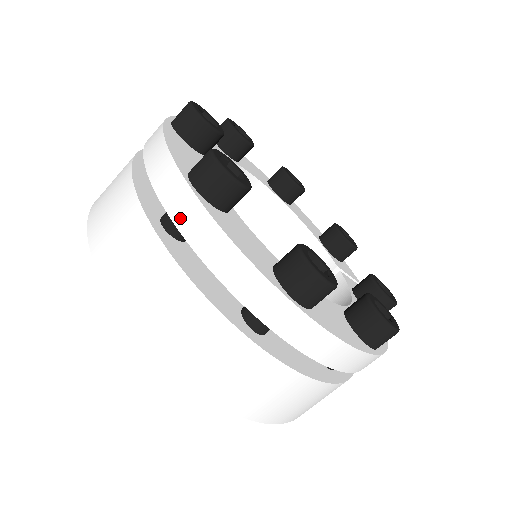
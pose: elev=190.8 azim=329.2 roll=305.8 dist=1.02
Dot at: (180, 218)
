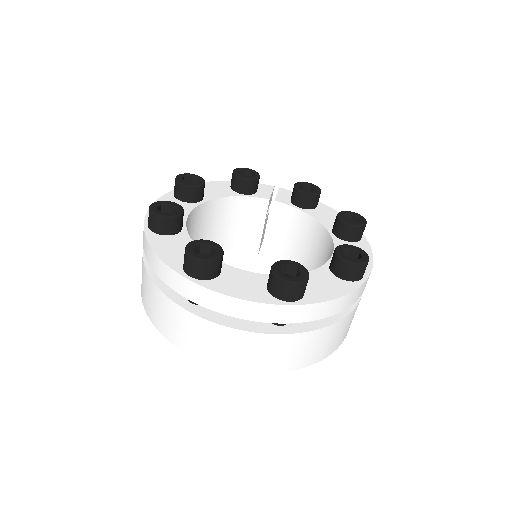
Dot at: (303, 318)
